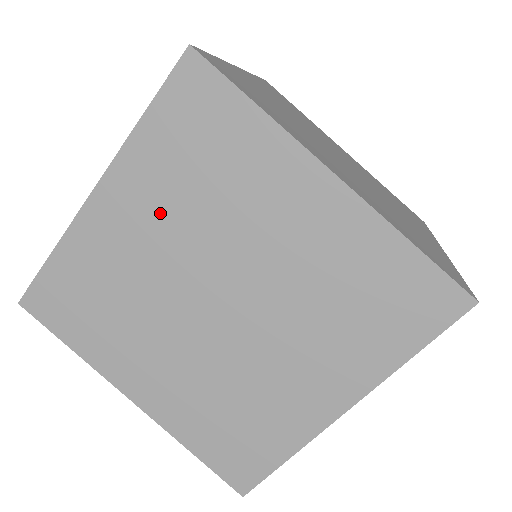
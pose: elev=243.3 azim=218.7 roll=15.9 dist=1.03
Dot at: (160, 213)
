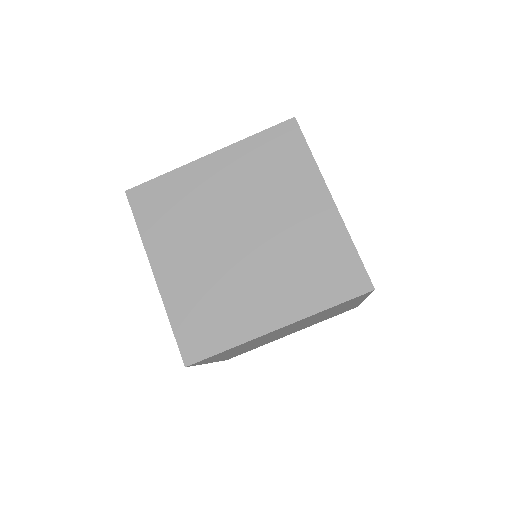
Dot at: occluded
